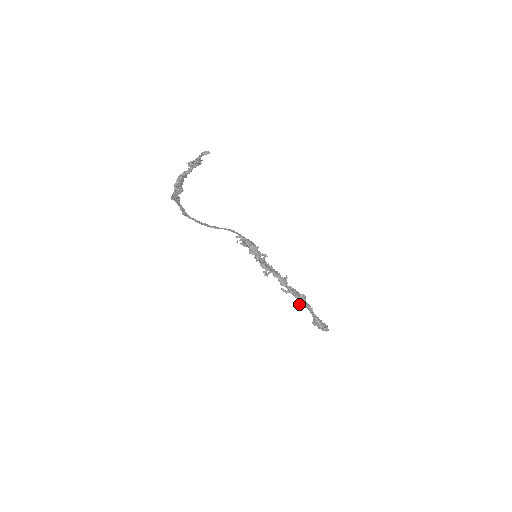
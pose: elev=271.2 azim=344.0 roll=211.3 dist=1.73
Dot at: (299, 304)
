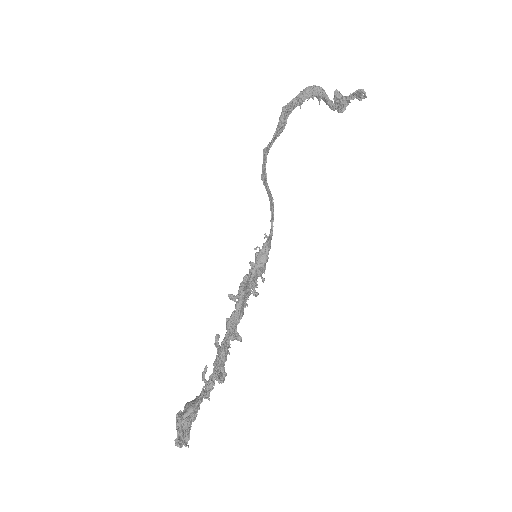
Dot at: (206, 371)
